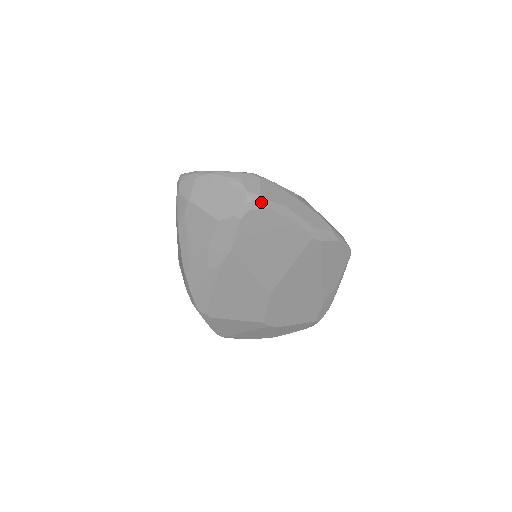
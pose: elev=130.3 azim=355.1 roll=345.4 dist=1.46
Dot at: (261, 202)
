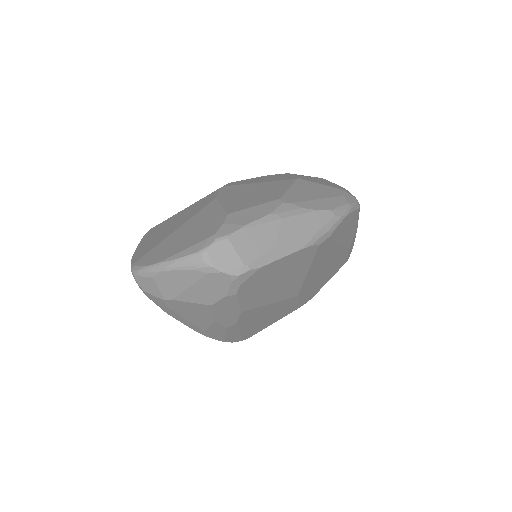
Dot at: (248, 271)
